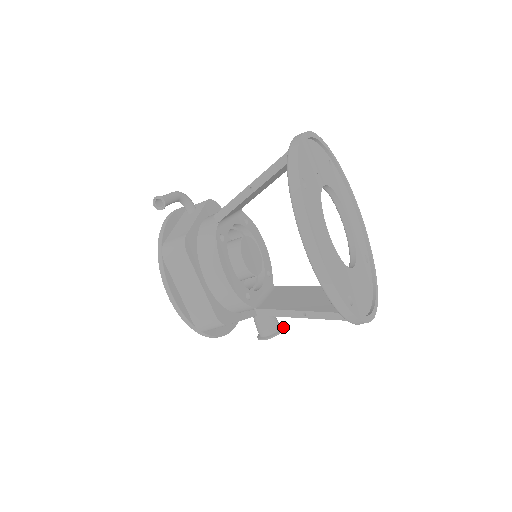
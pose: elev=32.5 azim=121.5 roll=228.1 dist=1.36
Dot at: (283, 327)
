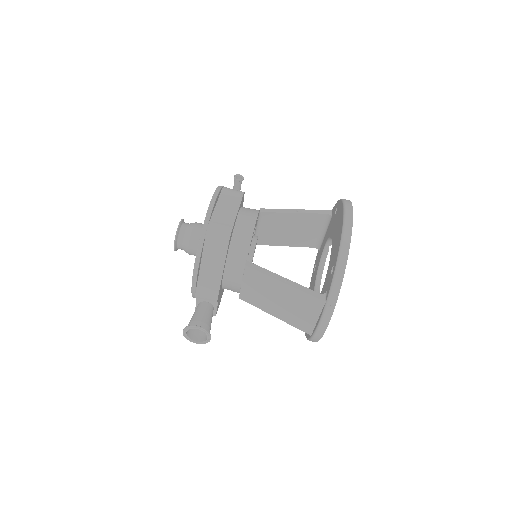
Dot at: (210, 339)
